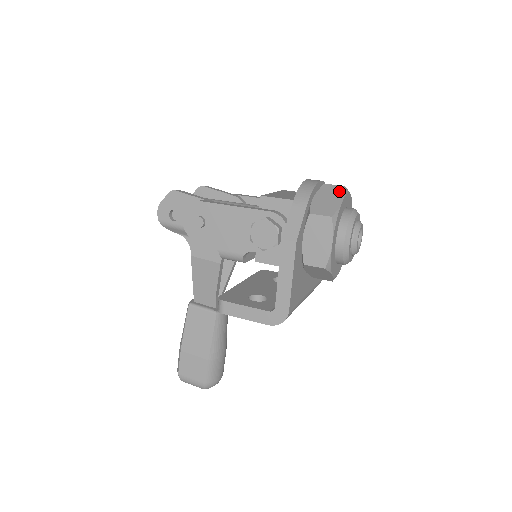
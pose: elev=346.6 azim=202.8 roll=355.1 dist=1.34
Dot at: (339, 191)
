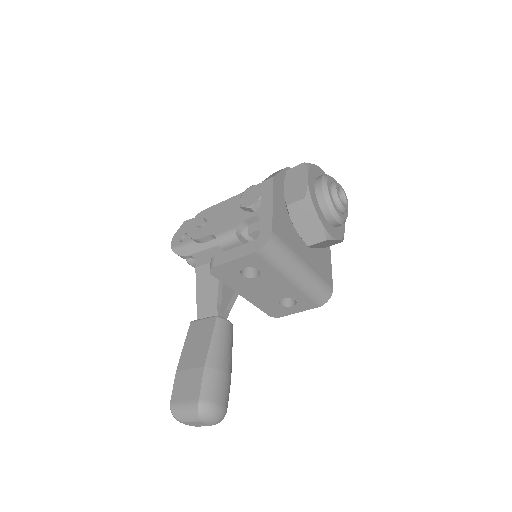
Dot at: occluded
